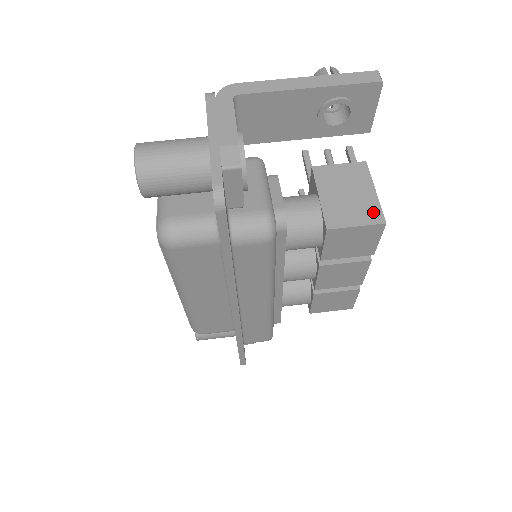
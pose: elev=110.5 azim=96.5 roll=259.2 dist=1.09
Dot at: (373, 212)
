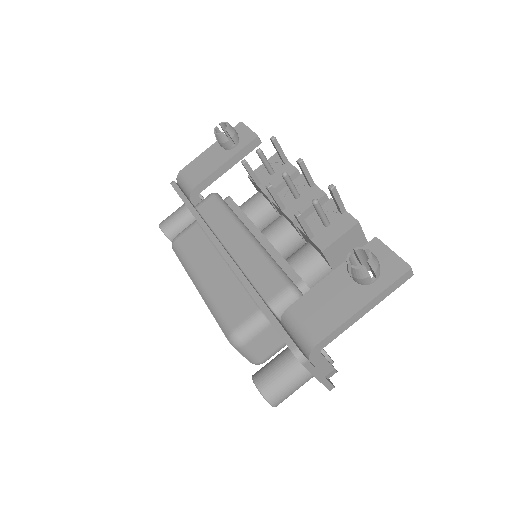
Dot at: occluded
